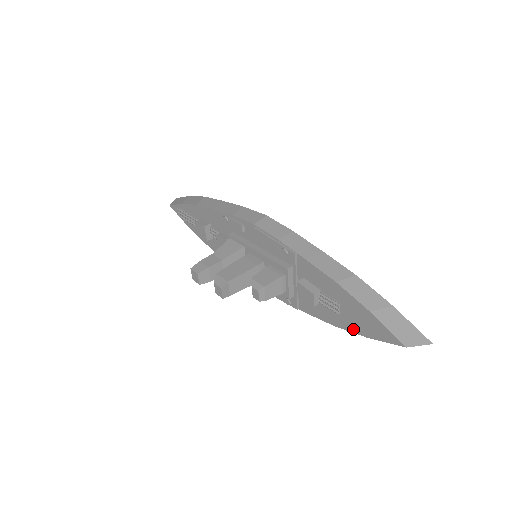
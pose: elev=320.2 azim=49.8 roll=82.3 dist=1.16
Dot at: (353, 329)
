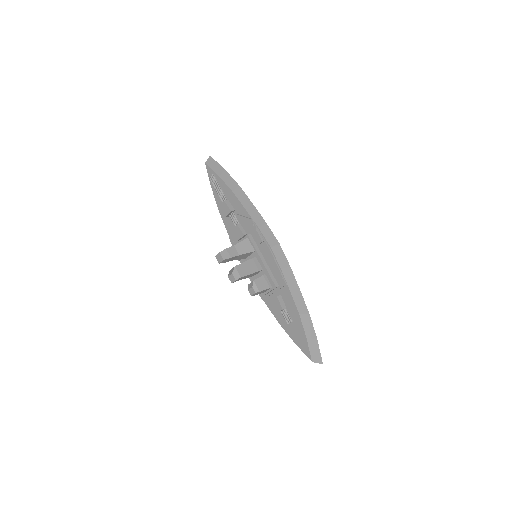
Dot at: (290, 334)
